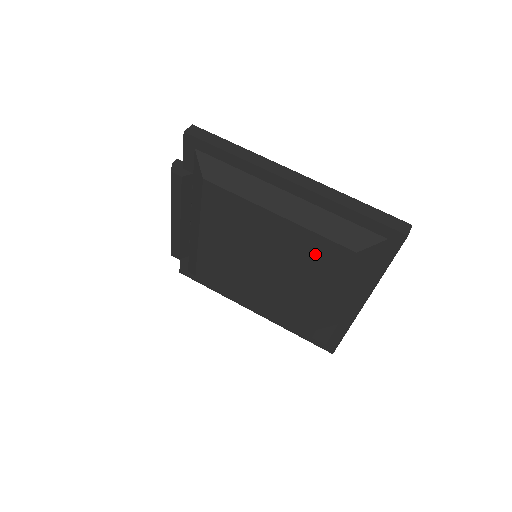
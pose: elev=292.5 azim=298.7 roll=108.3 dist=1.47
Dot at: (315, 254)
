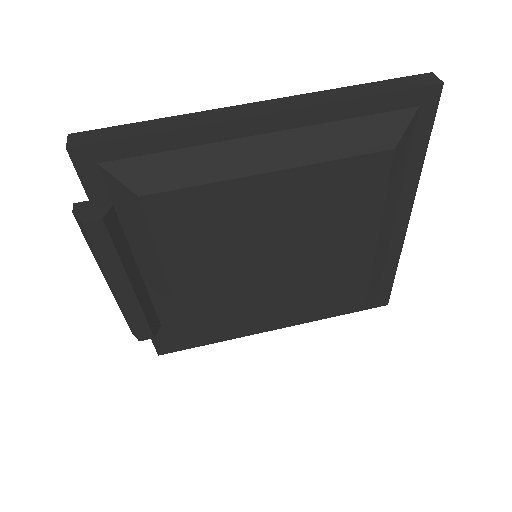
Dot at: (340, 192)
